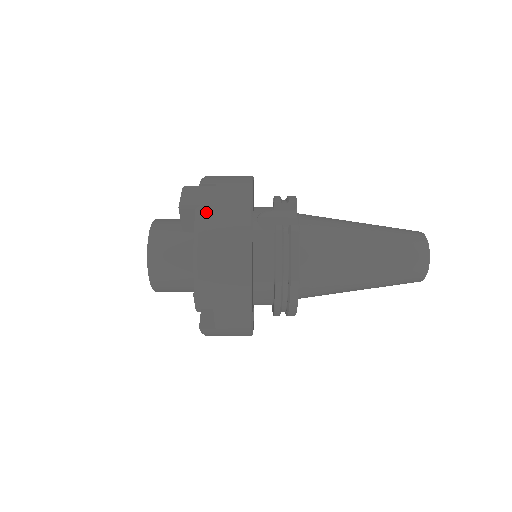
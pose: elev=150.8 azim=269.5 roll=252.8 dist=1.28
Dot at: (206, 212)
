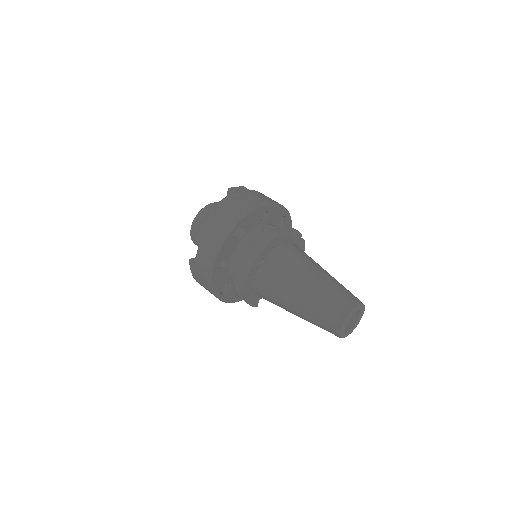
Dot at: (236, 195)
